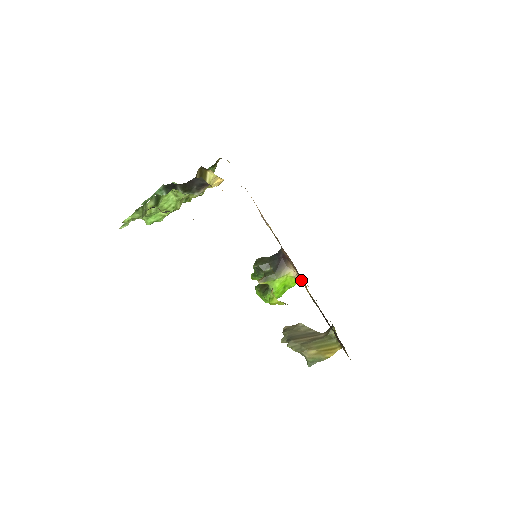
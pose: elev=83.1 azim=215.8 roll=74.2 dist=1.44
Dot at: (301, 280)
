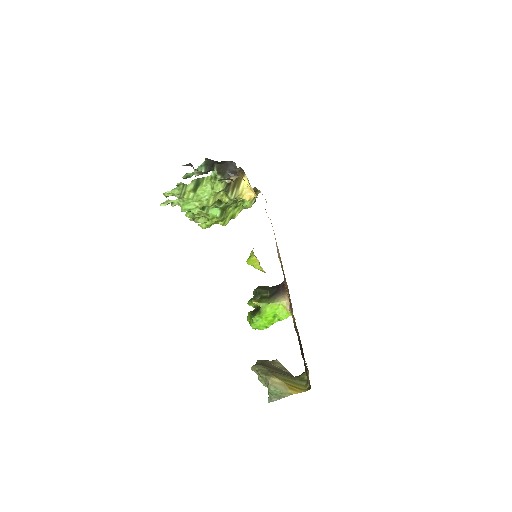
Dot at: (291, 308)
